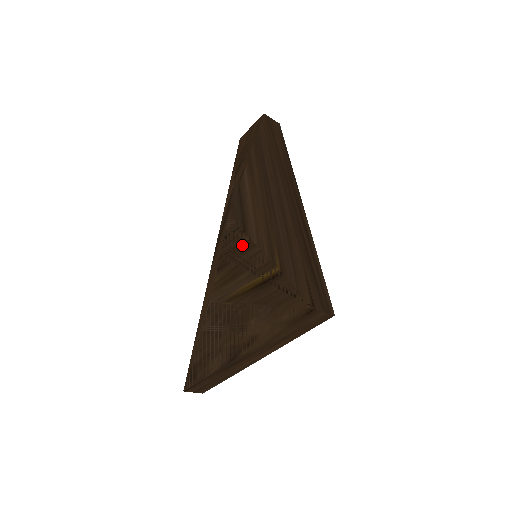
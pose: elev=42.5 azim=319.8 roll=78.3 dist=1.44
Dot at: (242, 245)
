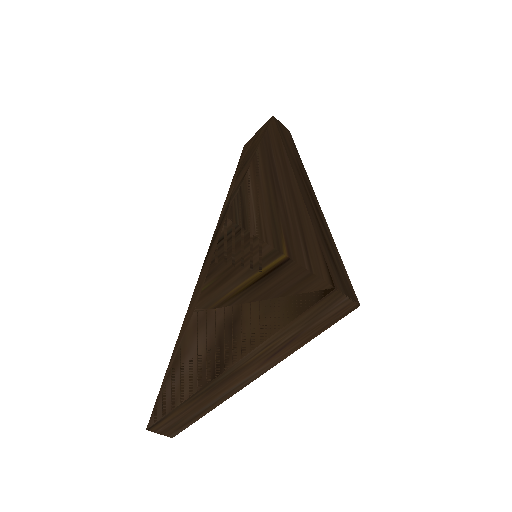
Dot at: (240, 242)
